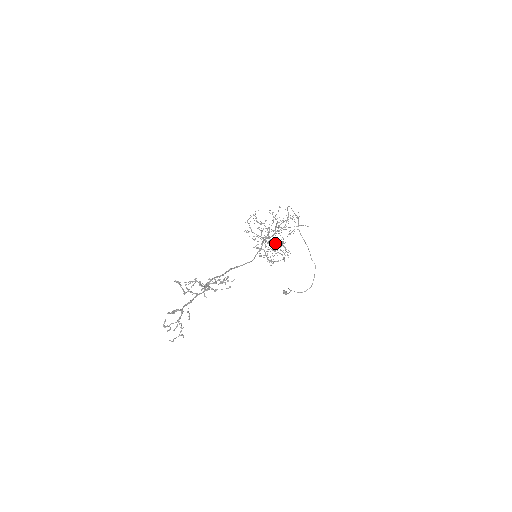
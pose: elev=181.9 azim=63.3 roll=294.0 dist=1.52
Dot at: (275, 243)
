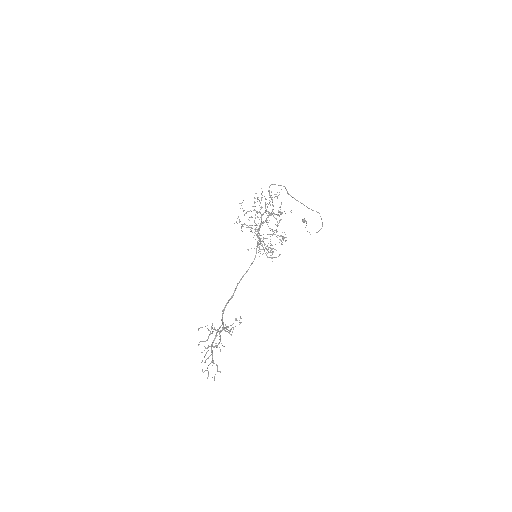
Dot at: occluded
